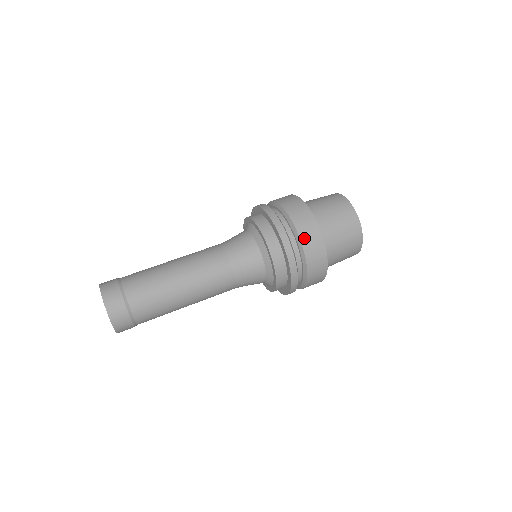
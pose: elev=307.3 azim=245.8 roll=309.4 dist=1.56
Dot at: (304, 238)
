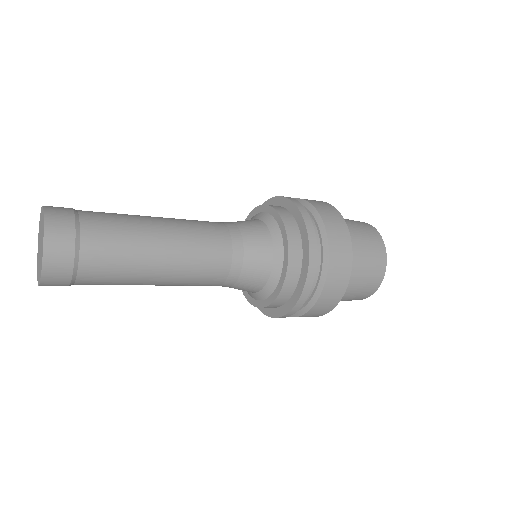
Dot at: (320, 209)
